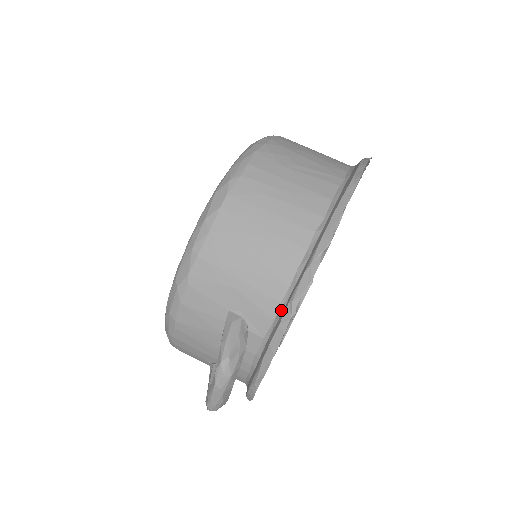
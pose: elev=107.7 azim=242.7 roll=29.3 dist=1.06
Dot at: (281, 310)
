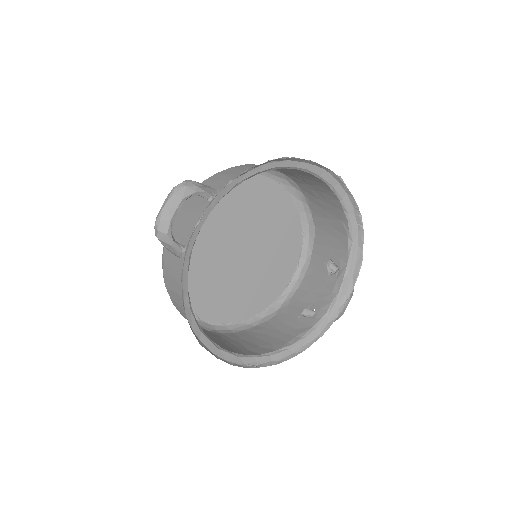
Dot at: (241, 182)
